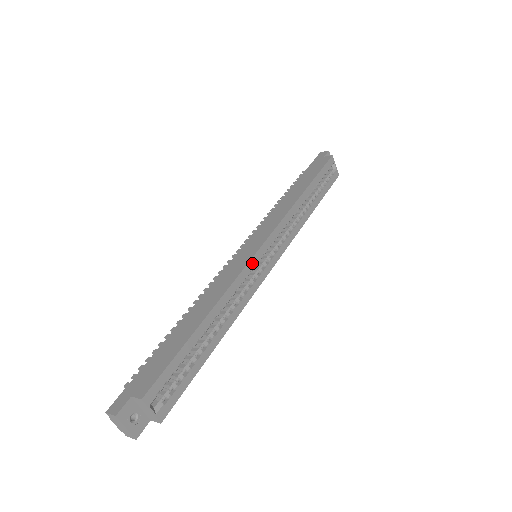
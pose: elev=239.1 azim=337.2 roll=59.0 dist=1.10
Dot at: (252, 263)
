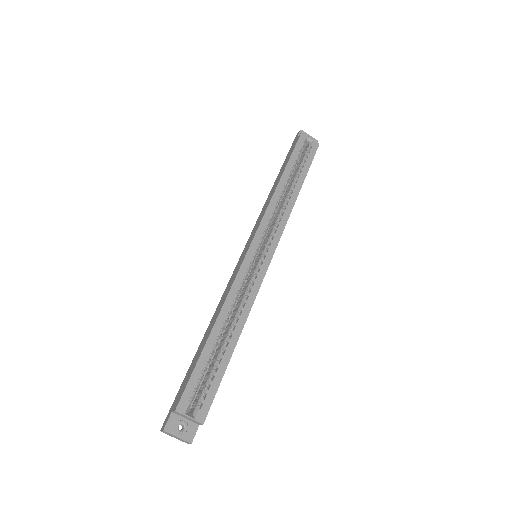
Dot at: (245, 265)
